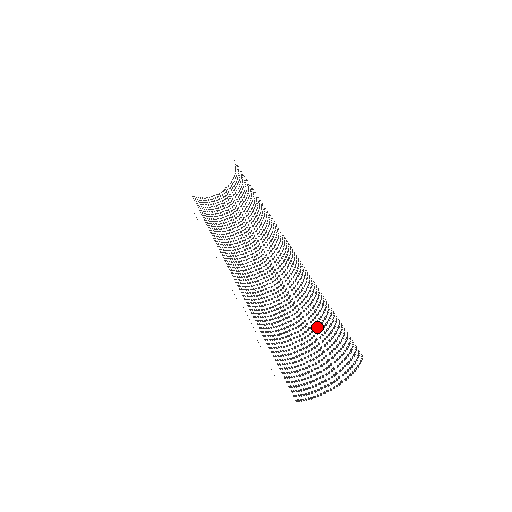
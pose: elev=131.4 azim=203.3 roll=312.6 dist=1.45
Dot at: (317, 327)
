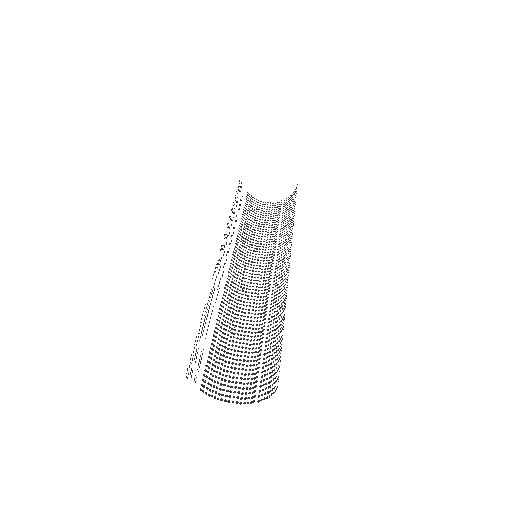
Dot at: (268, 344)
